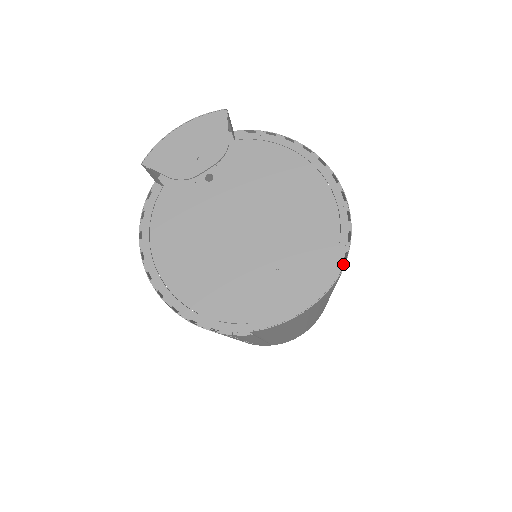
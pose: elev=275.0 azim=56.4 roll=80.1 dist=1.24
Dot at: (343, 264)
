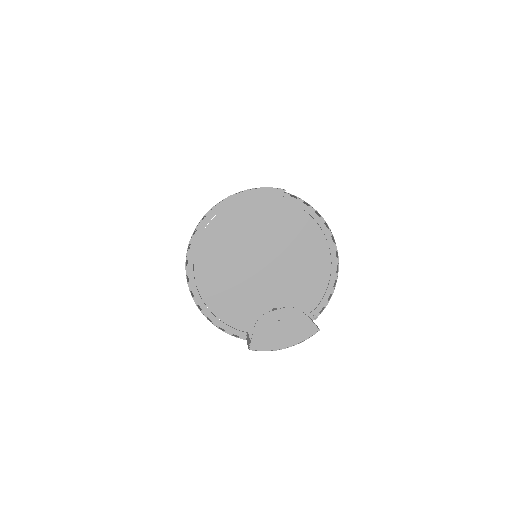
Dot at: (319, 314)
